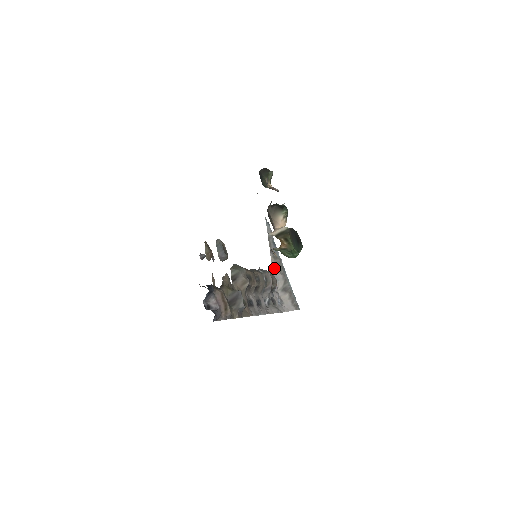
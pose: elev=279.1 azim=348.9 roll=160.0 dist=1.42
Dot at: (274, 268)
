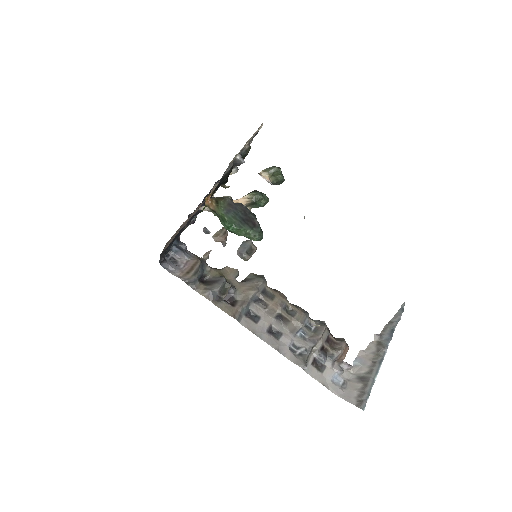
Dot at: (368, 351)
